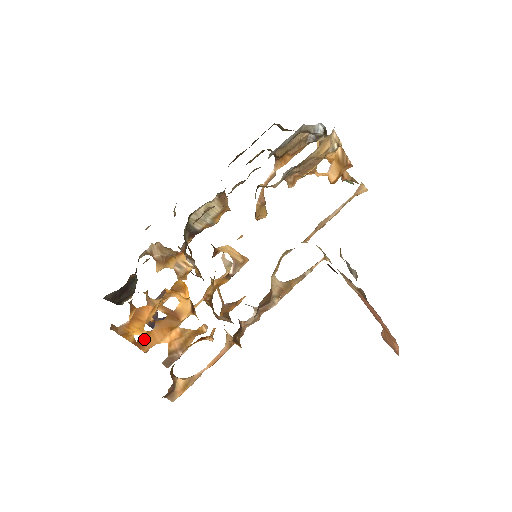
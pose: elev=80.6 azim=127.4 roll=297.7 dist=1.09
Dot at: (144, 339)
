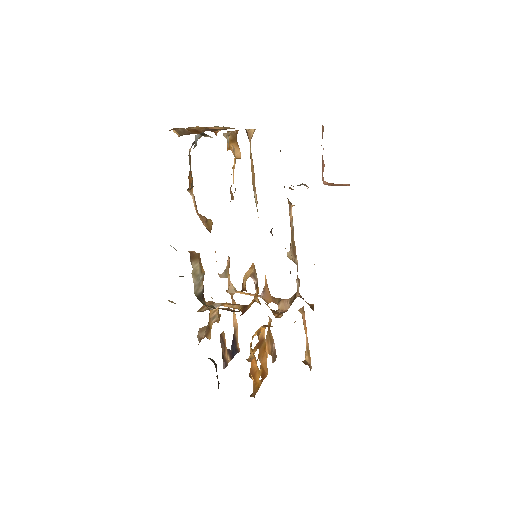
Dot at: (263, 372)
